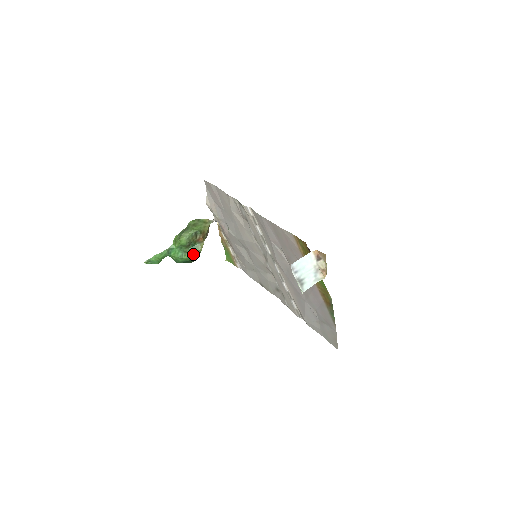
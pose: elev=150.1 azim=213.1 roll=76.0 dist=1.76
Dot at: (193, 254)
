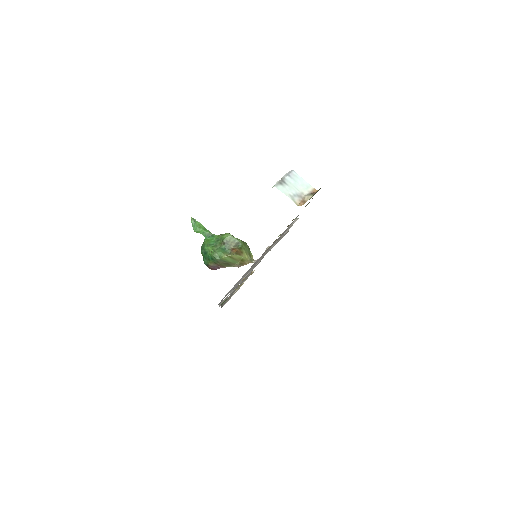
Dot at: (217, 252)
